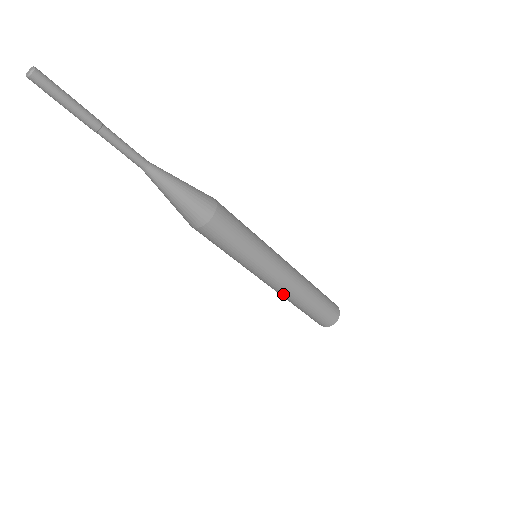
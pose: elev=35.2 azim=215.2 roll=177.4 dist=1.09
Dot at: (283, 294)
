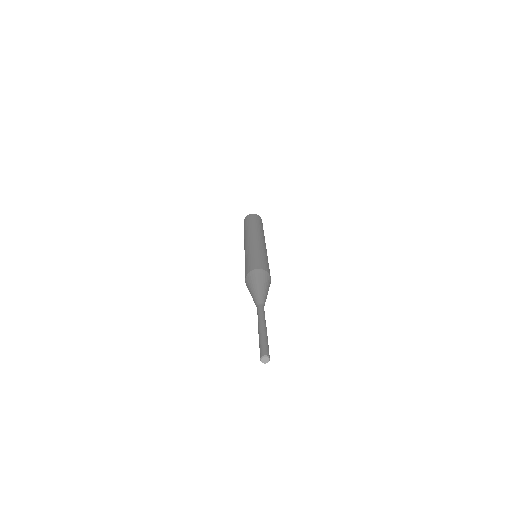
Dot at: occluded
